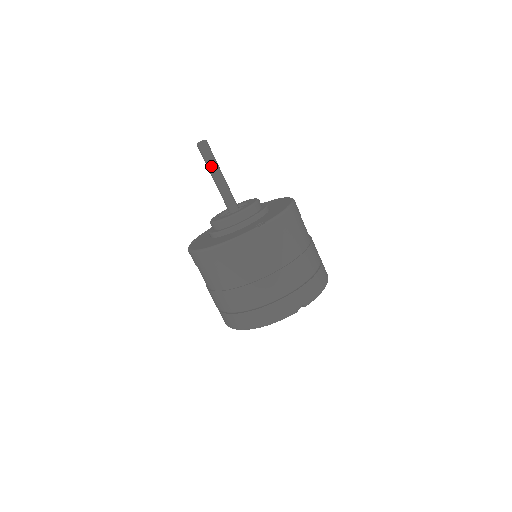
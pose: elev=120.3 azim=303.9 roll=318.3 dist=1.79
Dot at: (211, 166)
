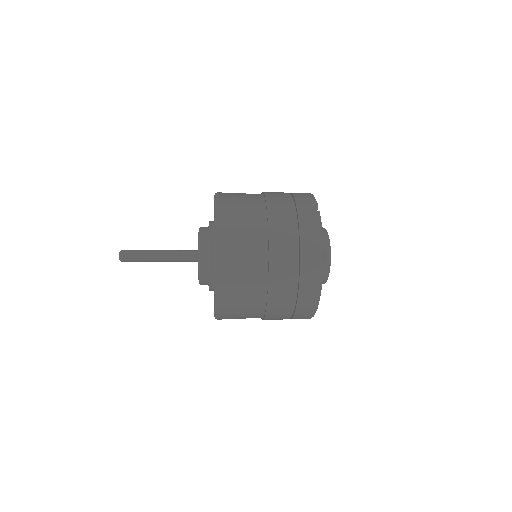
Dot at: (146, 255)
